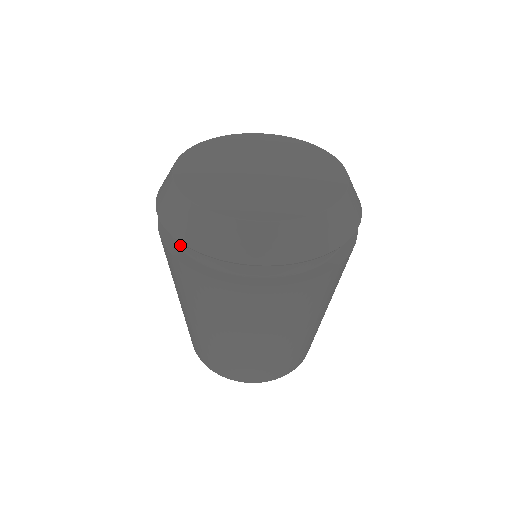
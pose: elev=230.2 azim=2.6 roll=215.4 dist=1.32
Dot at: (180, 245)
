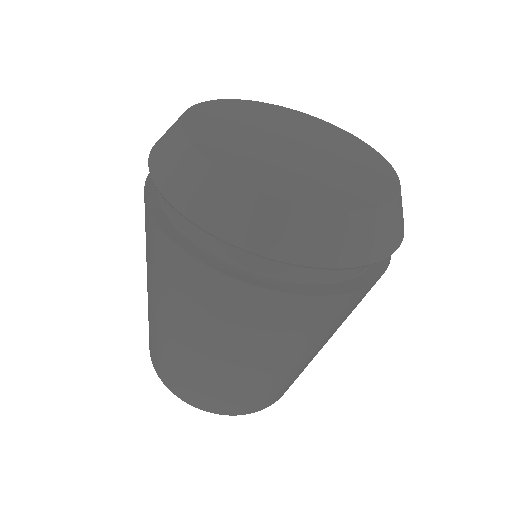
Dot at: occluded
